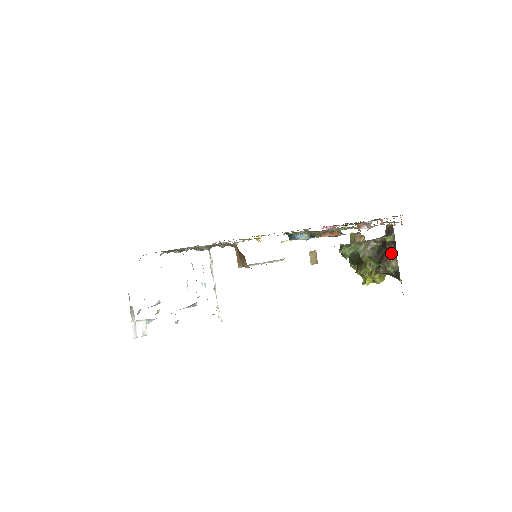
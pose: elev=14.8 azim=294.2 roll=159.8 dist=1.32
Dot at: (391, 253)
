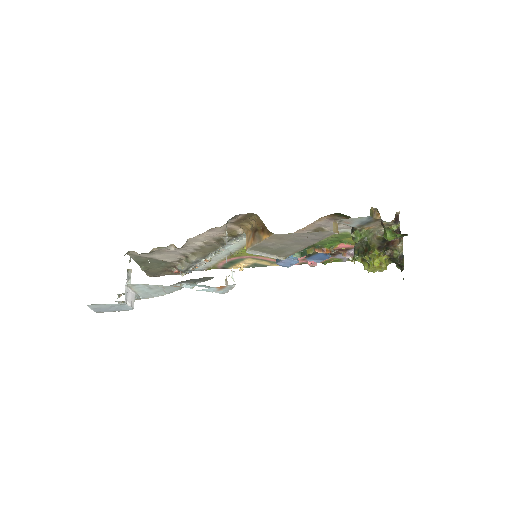
Dot at: (396, 241)
